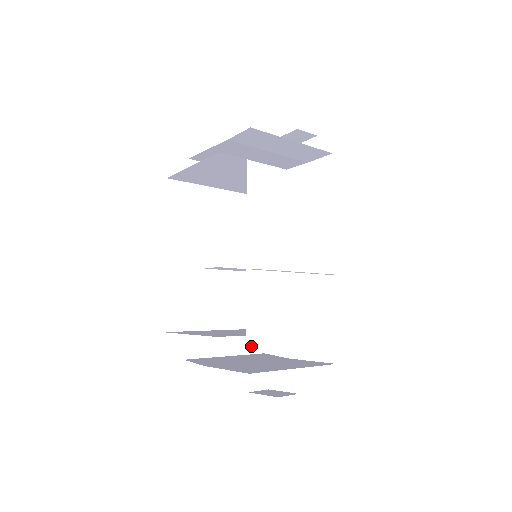
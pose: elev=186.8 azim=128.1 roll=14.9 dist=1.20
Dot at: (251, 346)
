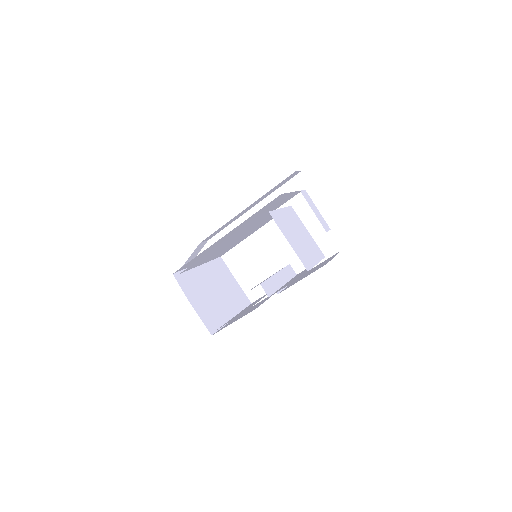
Dot at: occluded
